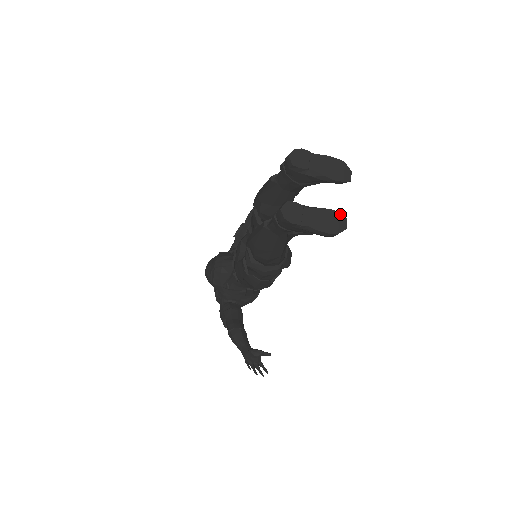
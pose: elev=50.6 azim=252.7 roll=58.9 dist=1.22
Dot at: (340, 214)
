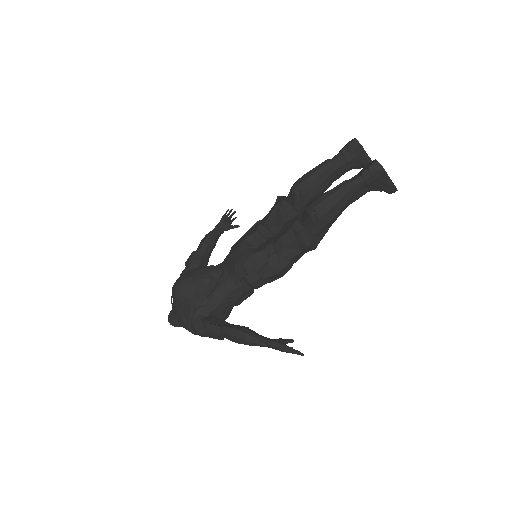
Dot at: occluded
